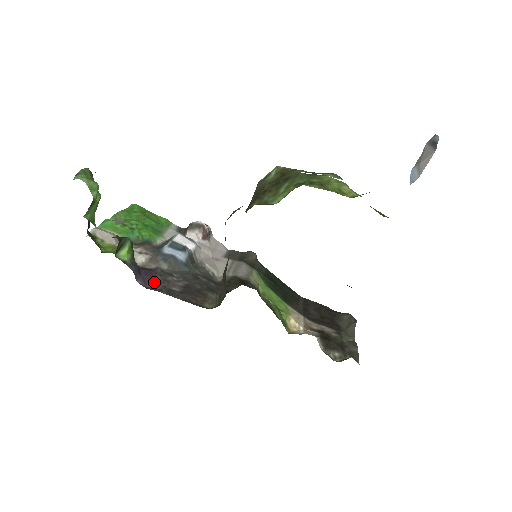
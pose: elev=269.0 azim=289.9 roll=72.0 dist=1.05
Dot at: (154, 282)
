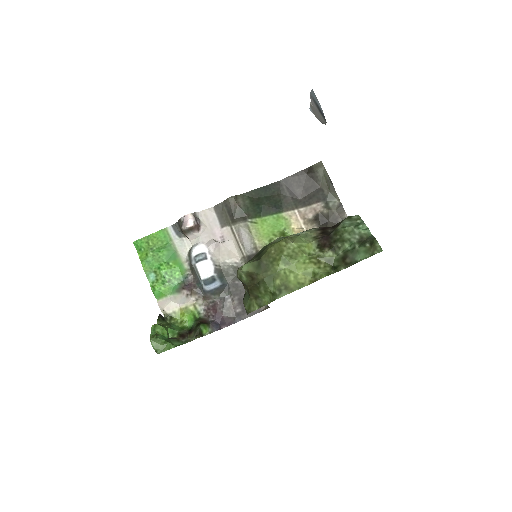
Dot at: (227, 318)
